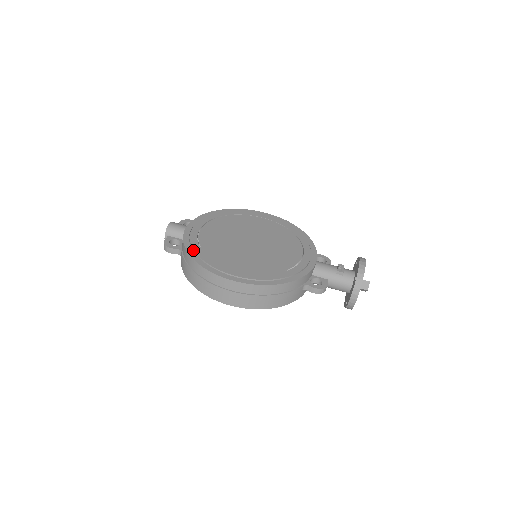
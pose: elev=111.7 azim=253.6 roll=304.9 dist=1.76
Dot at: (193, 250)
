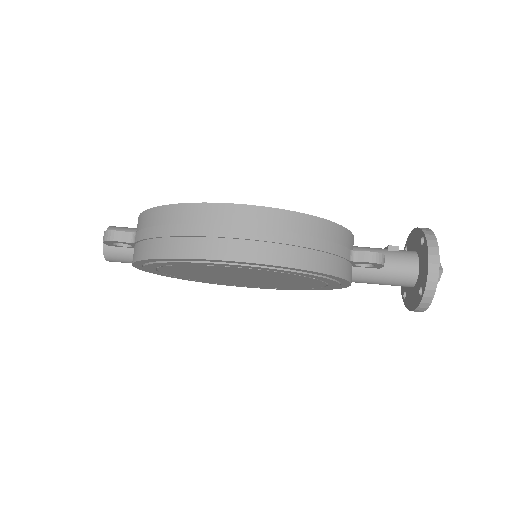
Dot at: occluded
